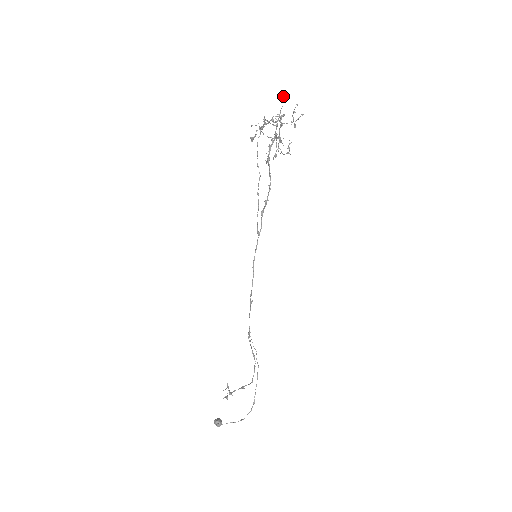
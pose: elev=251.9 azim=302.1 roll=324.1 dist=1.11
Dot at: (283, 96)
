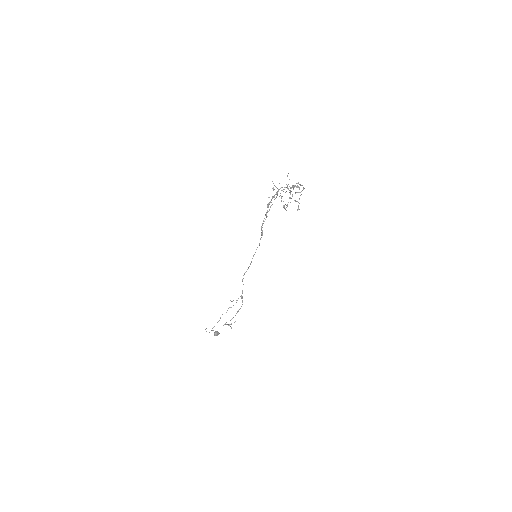
Dot at: occluded
